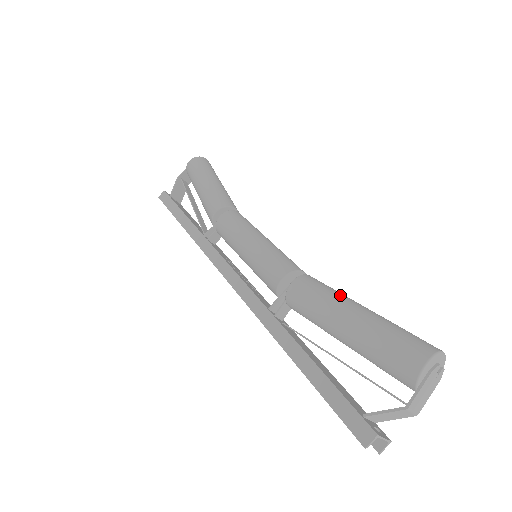
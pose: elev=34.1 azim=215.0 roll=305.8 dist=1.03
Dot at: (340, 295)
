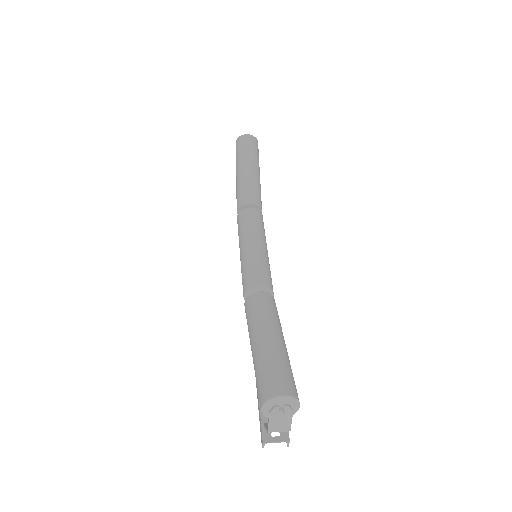
Dot at: (256, 323)
